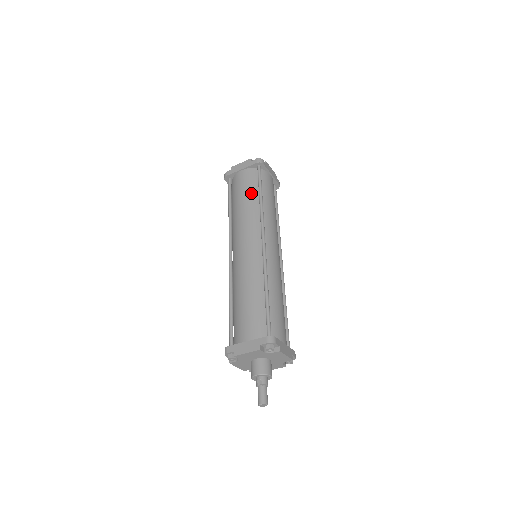
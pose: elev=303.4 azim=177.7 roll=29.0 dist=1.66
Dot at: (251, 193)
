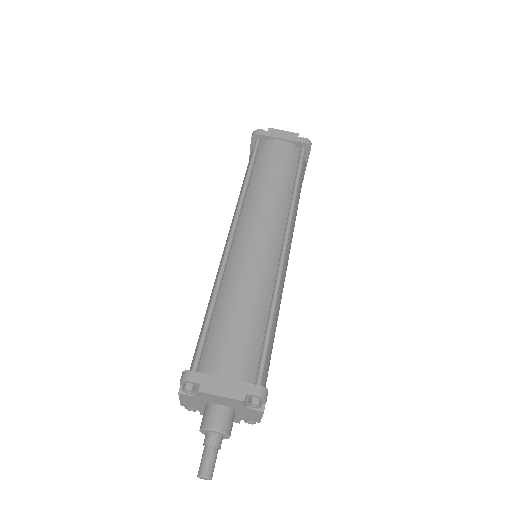
Dot at: (286, 175)
